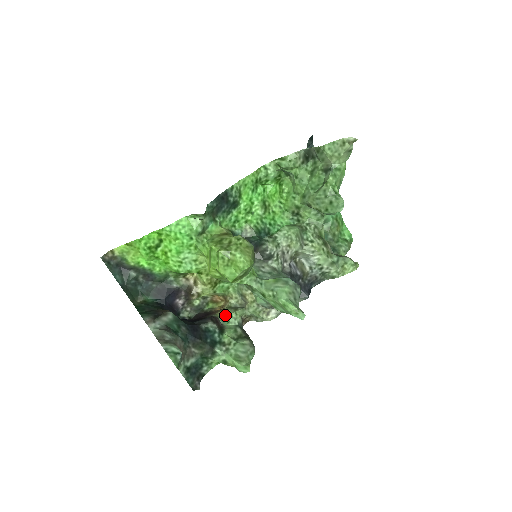
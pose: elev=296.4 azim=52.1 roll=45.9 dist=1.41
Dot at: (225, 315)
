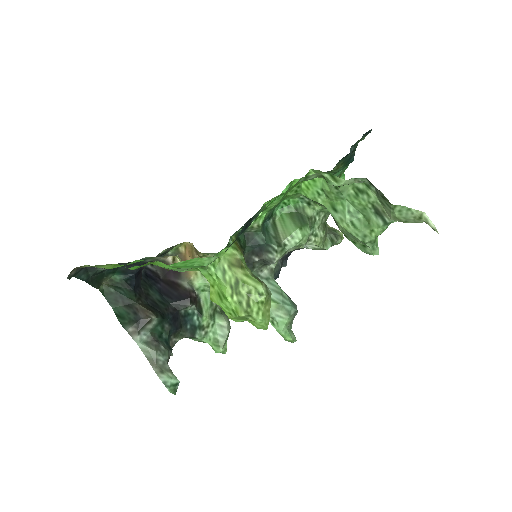
Dot at: (200, 283)
